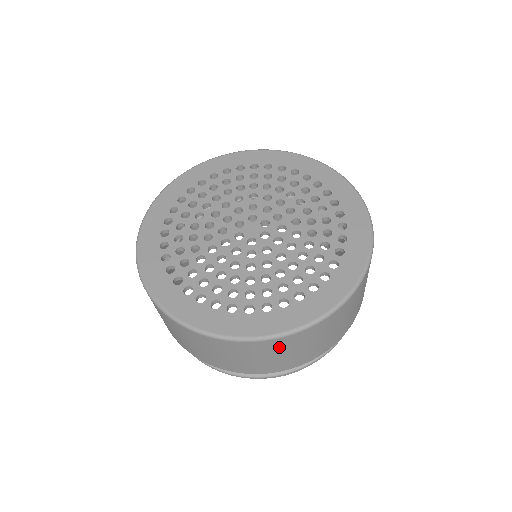
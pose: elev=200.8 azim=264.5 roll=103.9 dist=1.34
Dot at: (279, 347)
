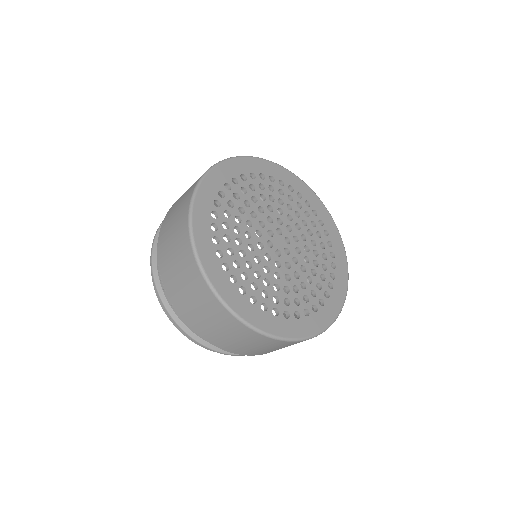
Dot at: (280, 345)
